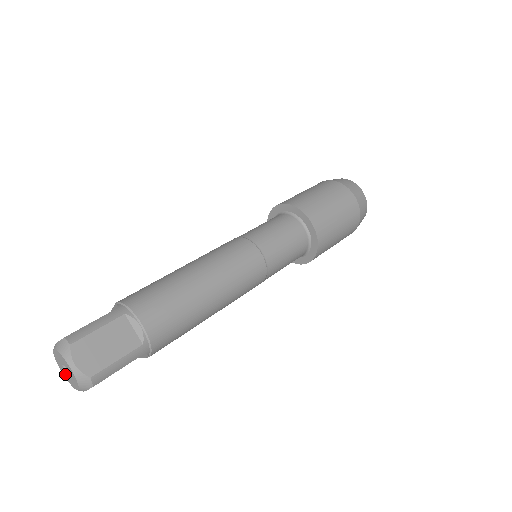
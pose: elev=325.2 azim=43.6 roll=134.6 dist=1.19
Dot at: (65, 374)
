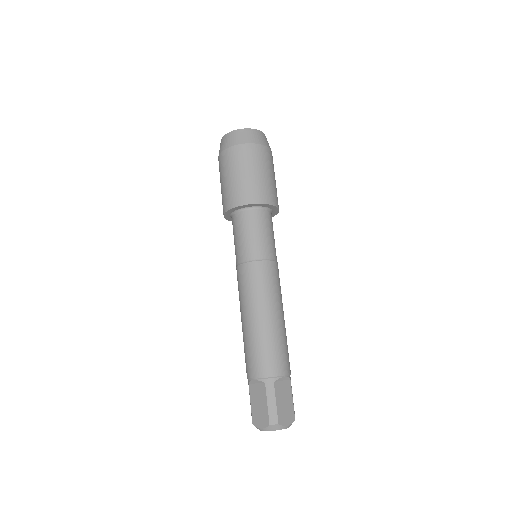
Dot at: occluded
